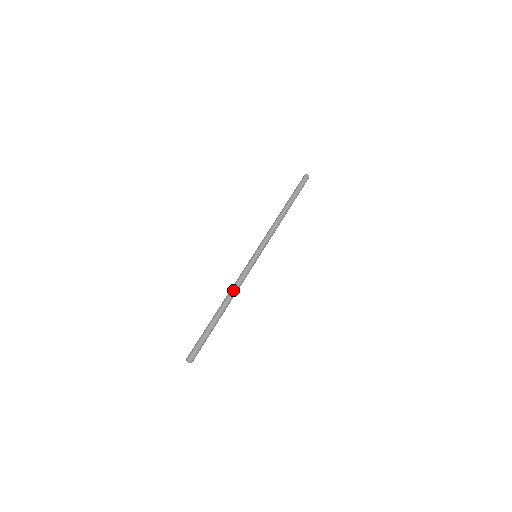
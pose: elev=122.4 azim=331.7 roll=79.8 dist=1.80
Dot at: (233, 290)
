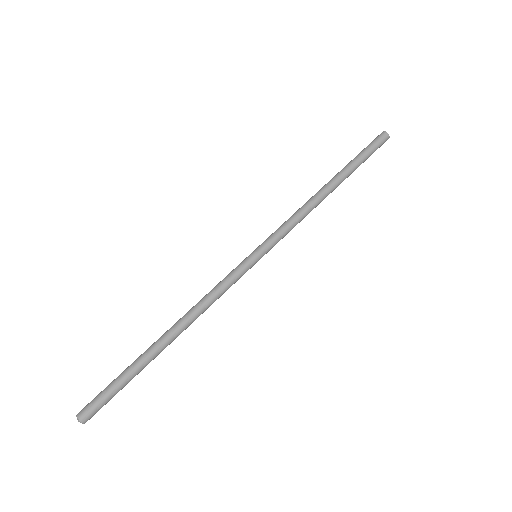
Dot at: (198, 311)
